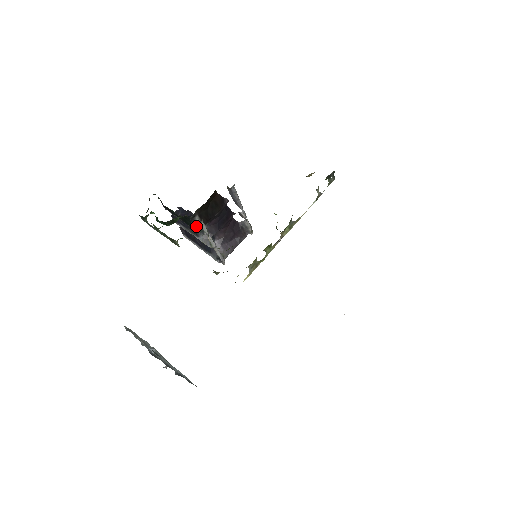
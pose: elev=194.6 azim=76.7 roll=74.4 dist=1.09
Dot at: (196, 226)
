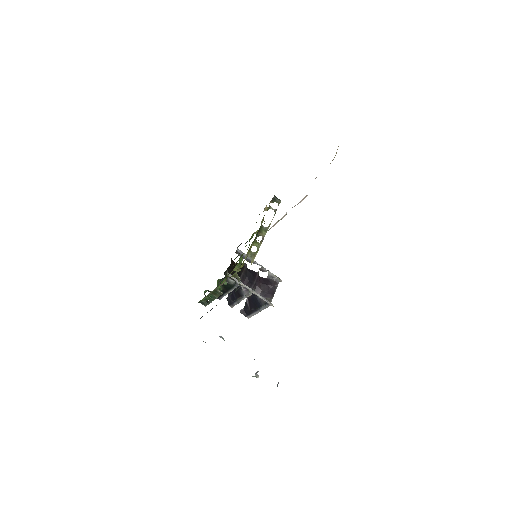
Dot at: (231, 284)
